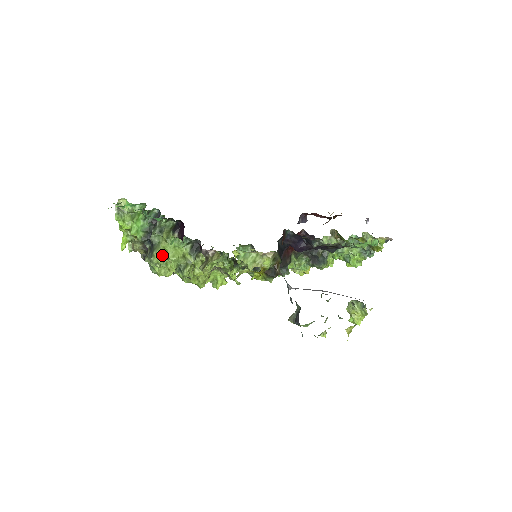
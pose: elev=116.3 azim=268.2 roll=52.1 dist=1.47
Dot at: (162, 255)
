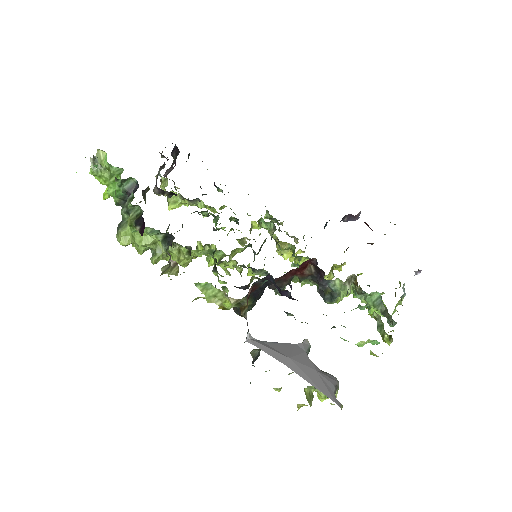
Dot at: (126, 237)
